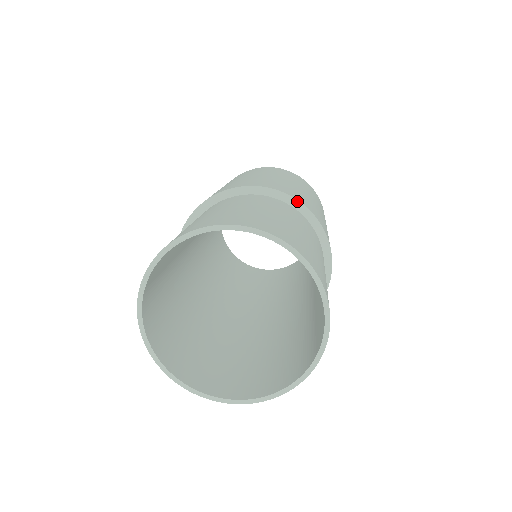
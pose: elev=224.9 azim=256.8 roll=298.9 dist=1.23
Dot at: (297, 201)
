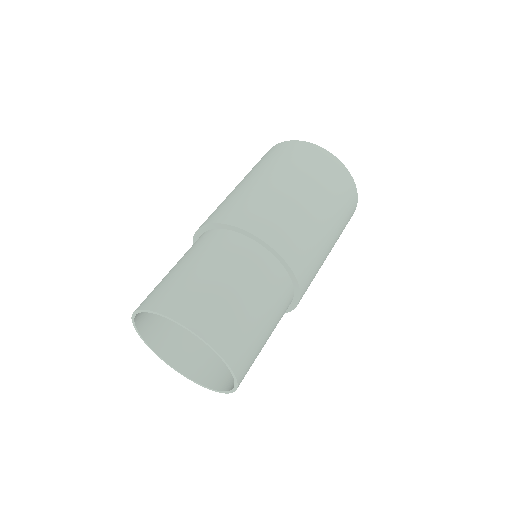
Dot at: (244, 231)
